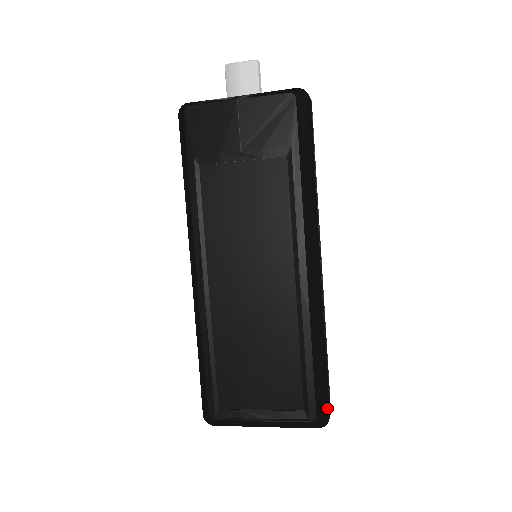
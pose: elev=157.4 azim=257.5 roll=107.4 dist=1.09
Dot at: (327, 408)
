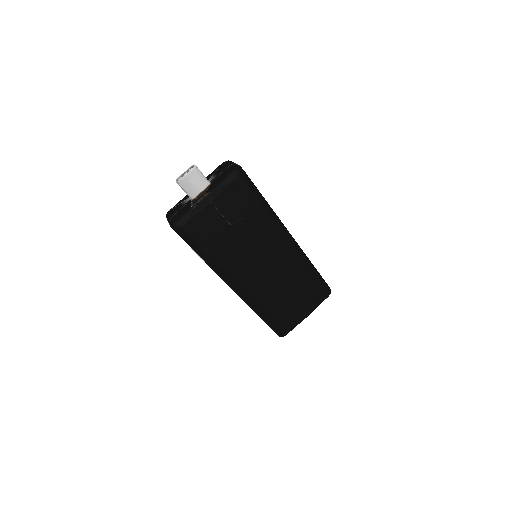
Dot at: (328, 286)
